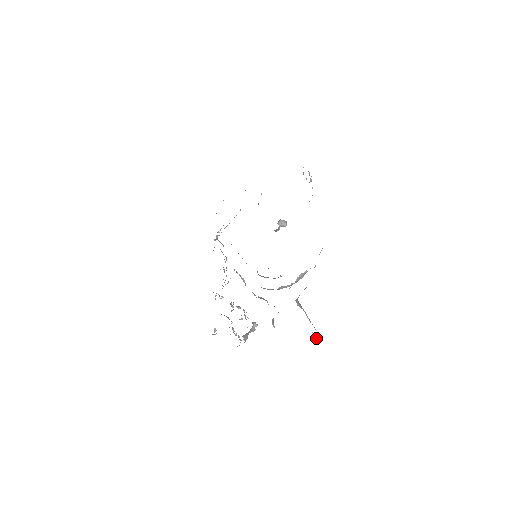
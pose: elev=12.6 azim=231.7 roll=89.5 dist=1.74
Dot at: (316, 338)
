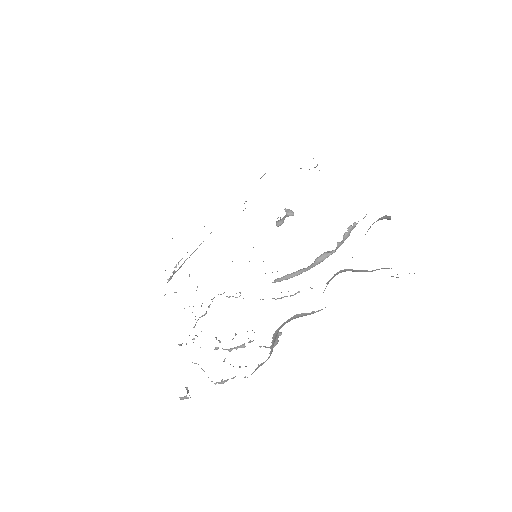
Dot at: occluded
